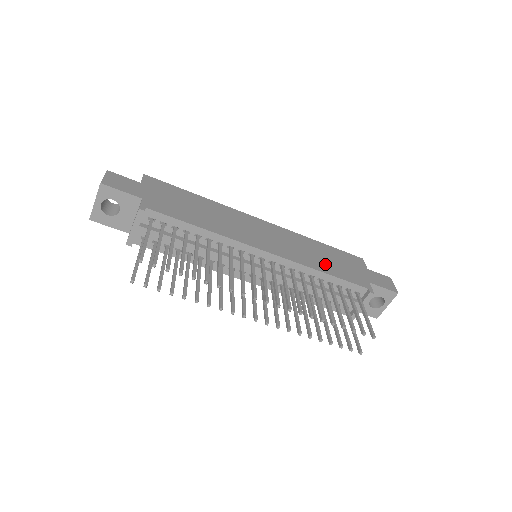
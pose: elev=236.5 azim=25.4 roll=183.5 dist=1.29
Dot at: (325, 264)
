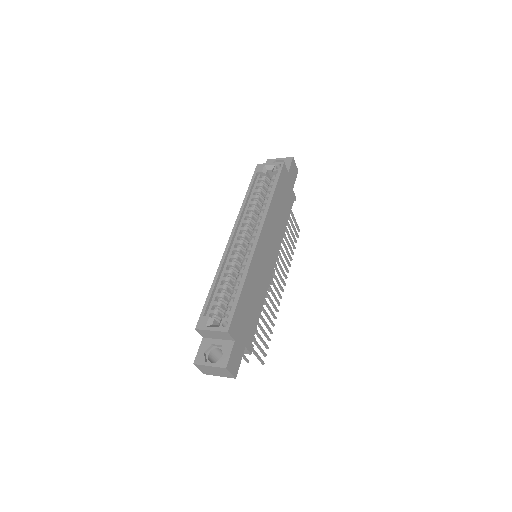
Dot at: (284, 216)
